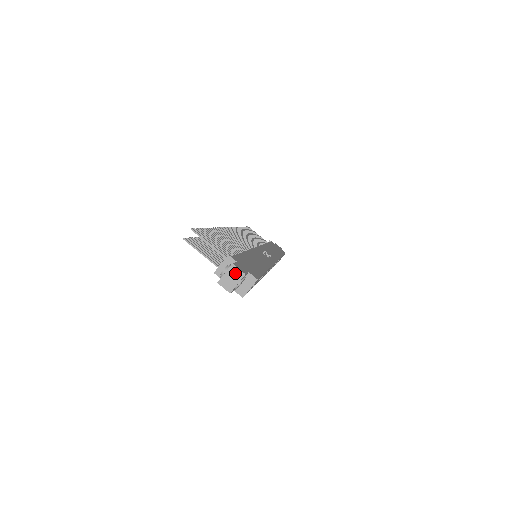
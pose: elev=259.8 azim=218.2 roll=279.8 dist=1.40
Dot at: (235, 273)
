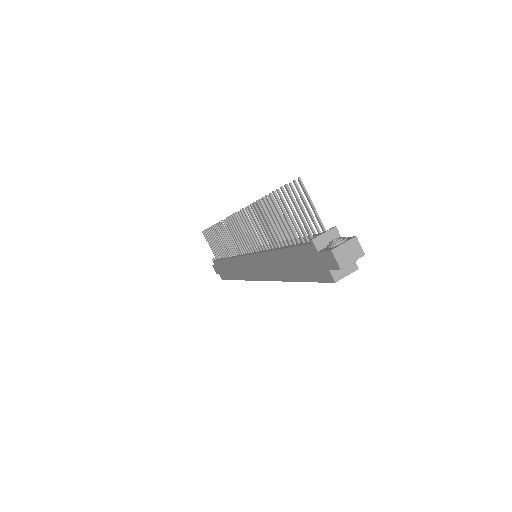
Dot at: (355, 248)
